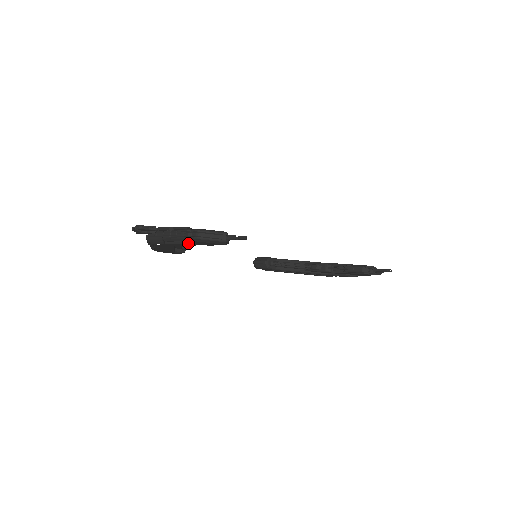
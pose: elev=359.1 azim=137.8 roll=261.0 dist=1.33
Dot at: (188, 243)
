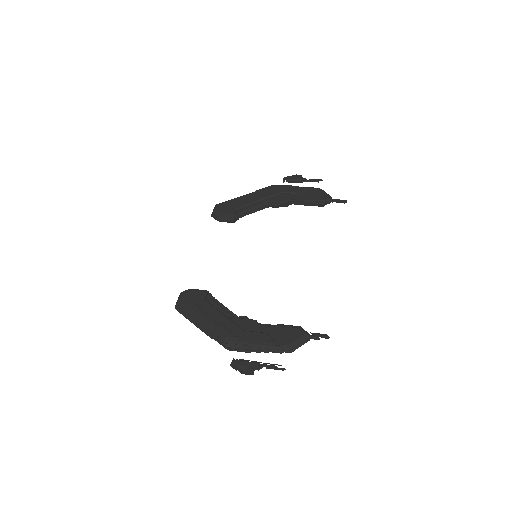
Dot at: occluded
